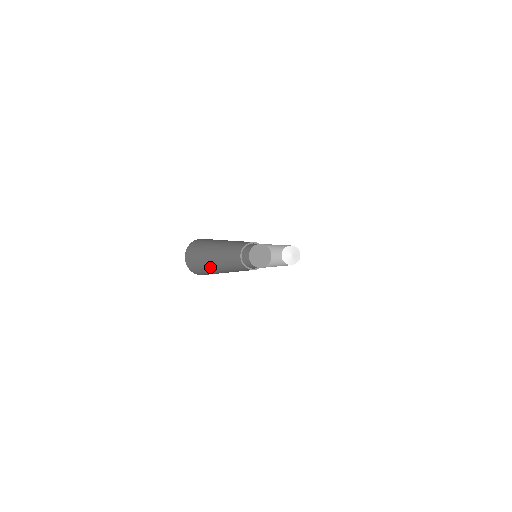
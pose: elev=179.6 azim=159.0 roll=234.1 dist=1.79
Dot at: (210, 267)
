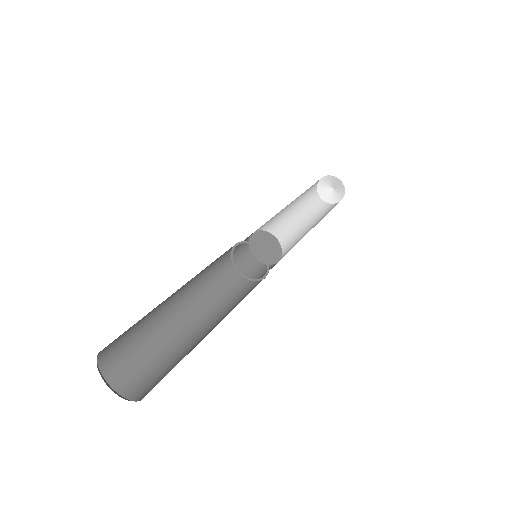
Dot at: (159, 335)
